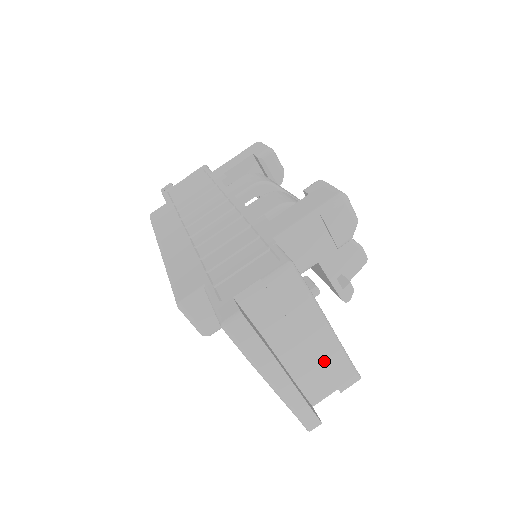
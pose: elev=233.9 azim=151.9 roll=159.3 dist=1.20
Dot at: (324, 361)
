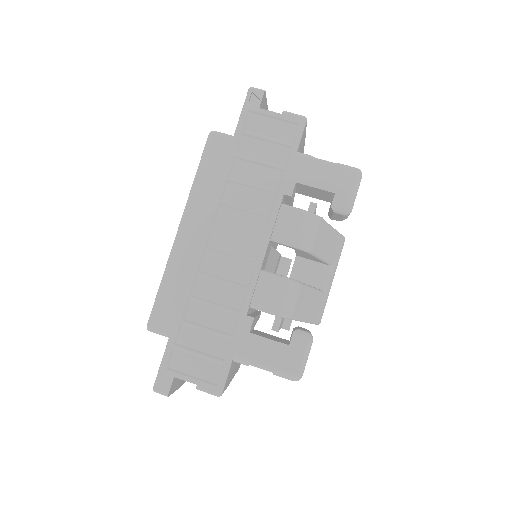
Dot at: occluded
